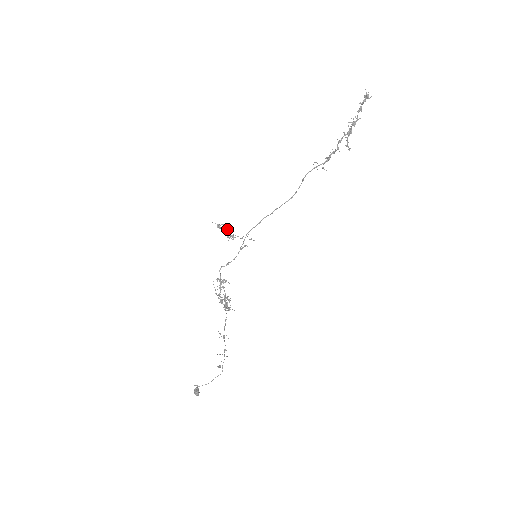
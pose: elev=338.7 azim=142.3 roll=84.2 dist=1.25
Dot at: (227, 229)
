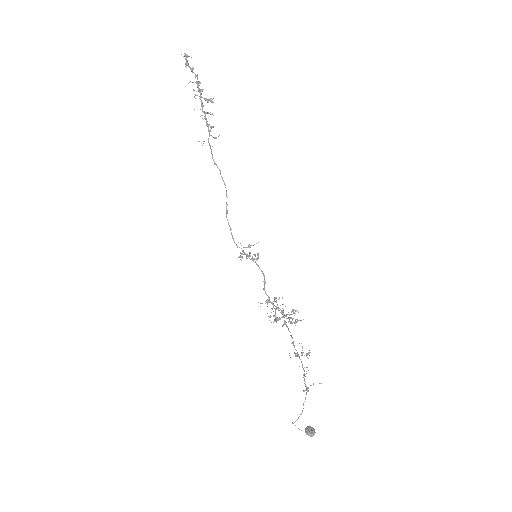
Dot at: occluded
